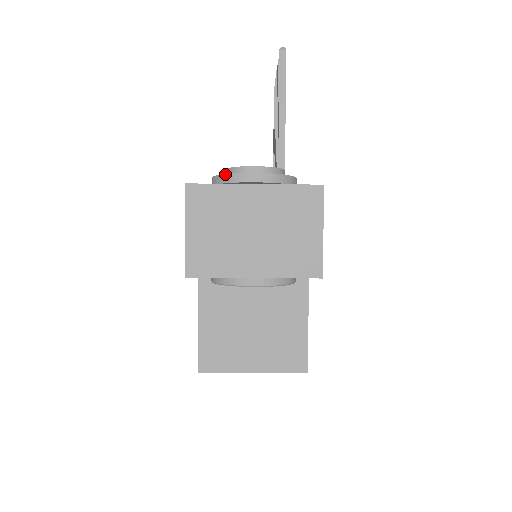
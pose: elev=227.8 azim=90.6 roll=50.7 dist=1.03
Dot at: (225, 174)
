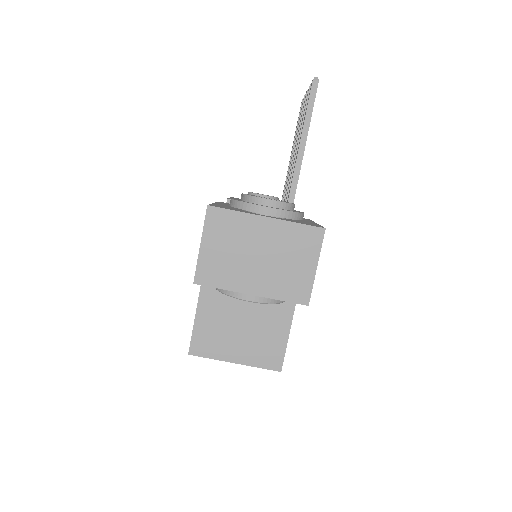
Dot at: (243, 202)
